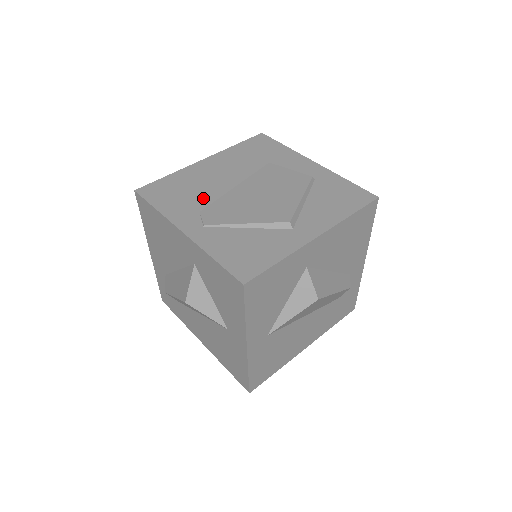
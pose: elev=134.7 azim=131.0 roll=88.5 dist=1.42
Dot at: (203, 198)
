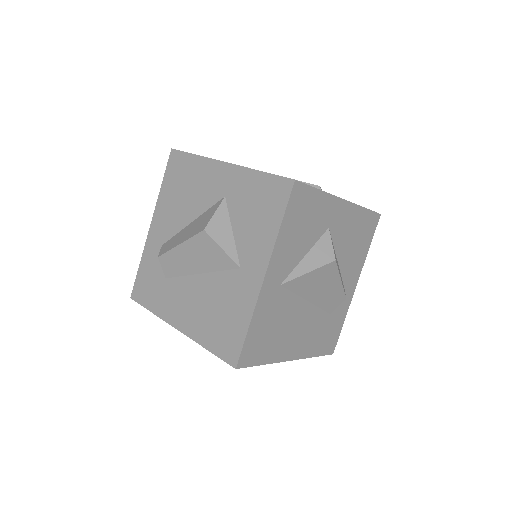
Dot at: occluded
